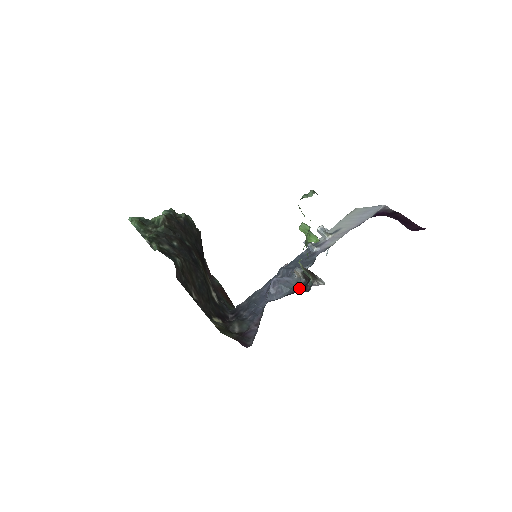
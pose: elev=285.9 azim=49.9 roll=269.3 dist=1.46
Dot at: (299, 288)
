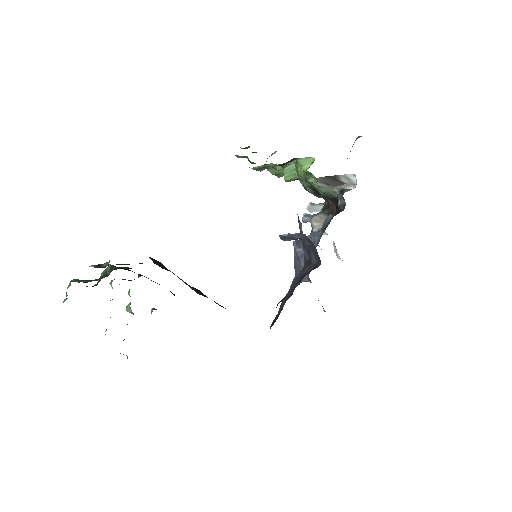
Dot at: (331, 219)
